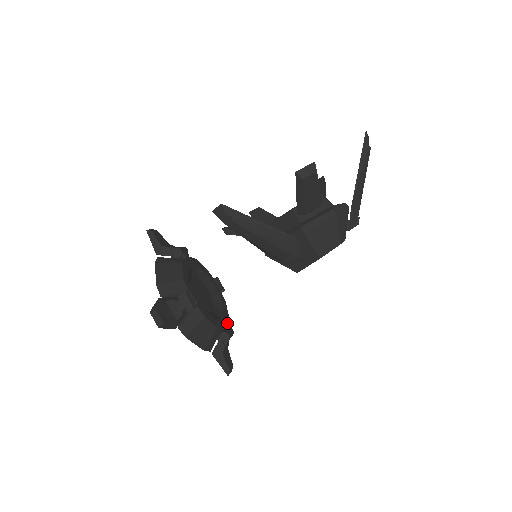
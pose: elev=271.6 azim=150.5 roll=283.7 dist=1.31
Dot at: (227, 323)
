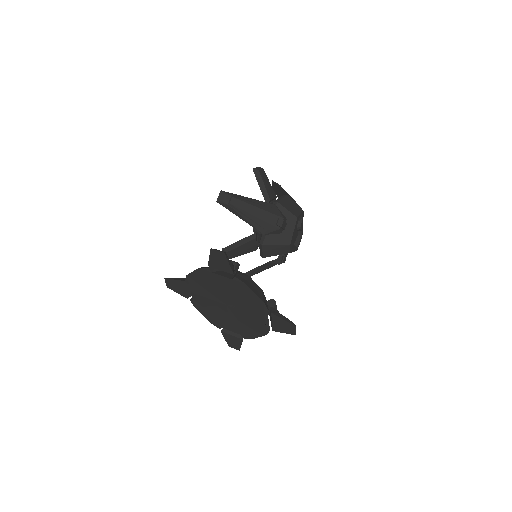
Dot at: occluded
